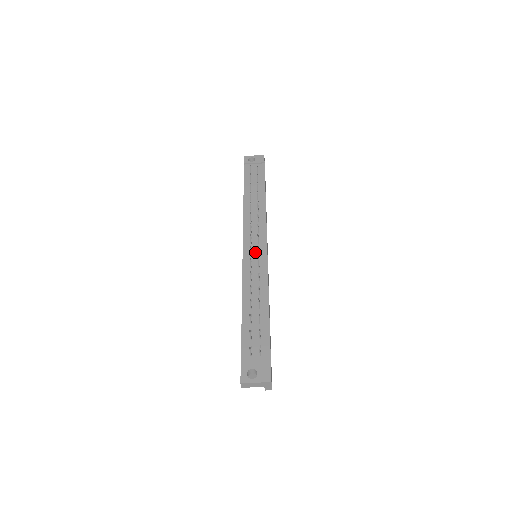
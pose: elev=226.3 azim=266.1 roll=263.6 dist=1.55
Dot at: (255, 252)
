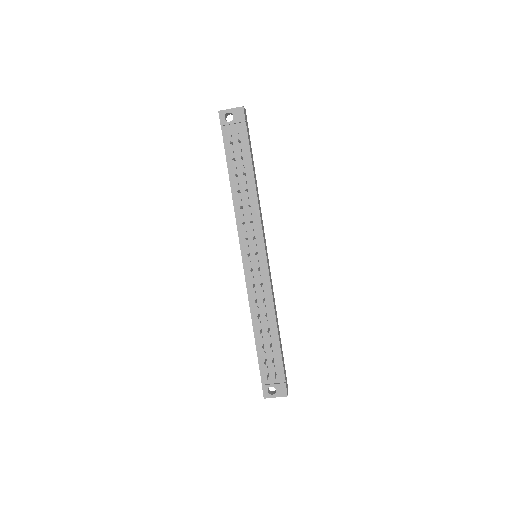
Dot at: (255, 265)
